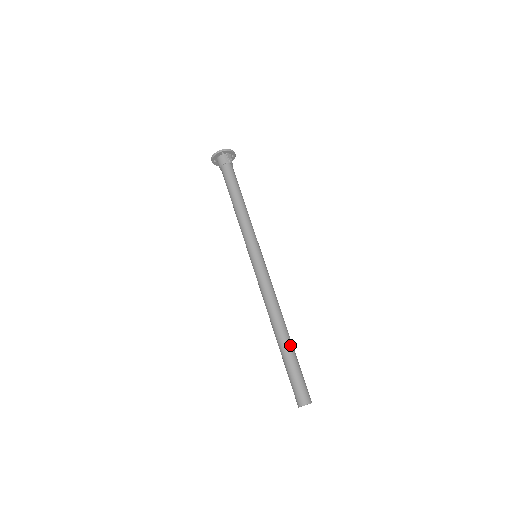
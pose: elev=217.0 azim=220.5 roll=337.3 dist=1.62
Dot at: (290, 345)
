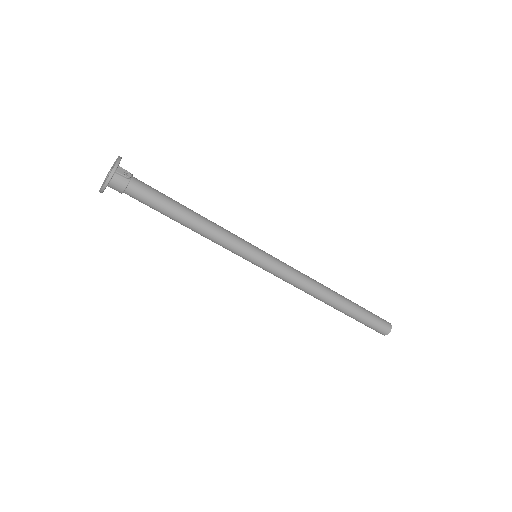
Dot at: (349, 304)
